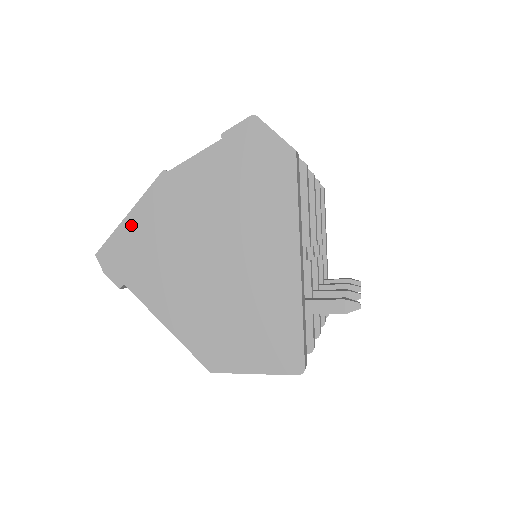
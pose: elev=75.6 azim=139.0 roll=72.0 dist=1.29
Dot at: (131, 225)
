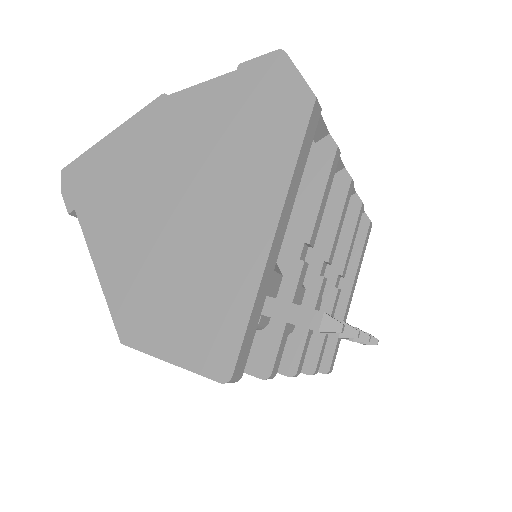
Dot at: (108, 146)
